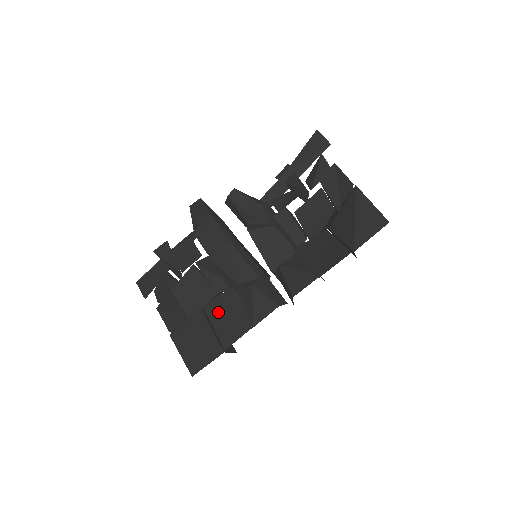
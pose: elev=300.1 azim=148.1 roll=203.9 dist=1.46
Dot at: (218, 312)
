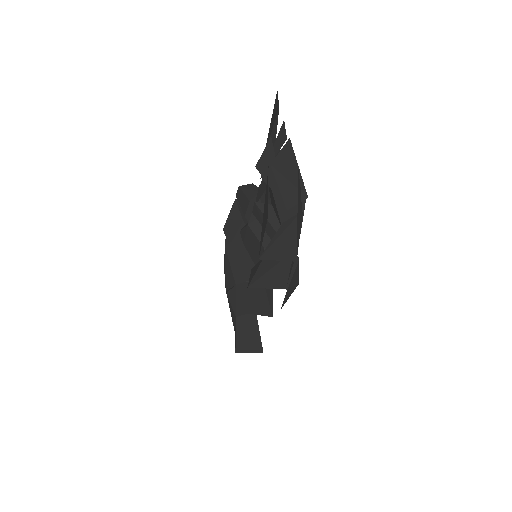
Dot at: occluded
